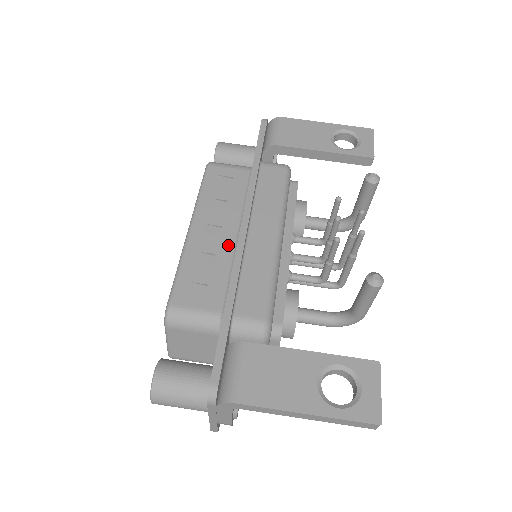
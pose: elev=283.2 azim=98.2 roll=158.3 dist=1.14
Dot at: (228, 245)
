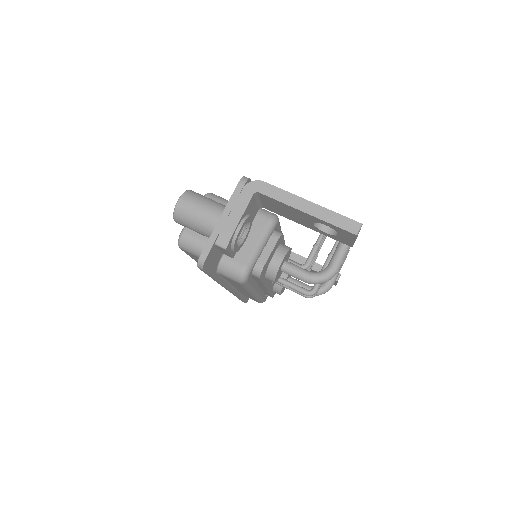
Dot at: occluded
